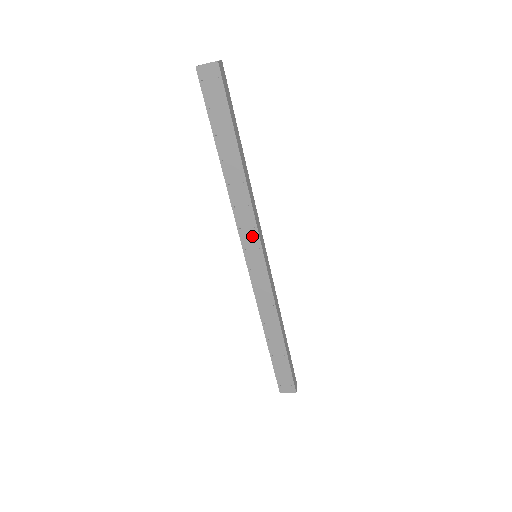
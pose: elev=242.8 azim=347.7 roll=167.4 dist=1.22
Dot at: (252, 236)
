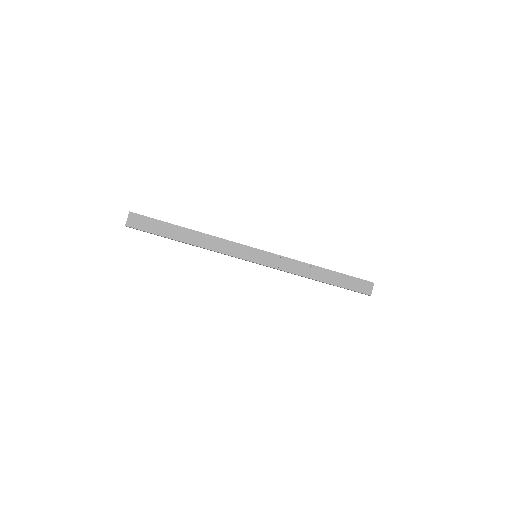
Dot at: (240, 249)
